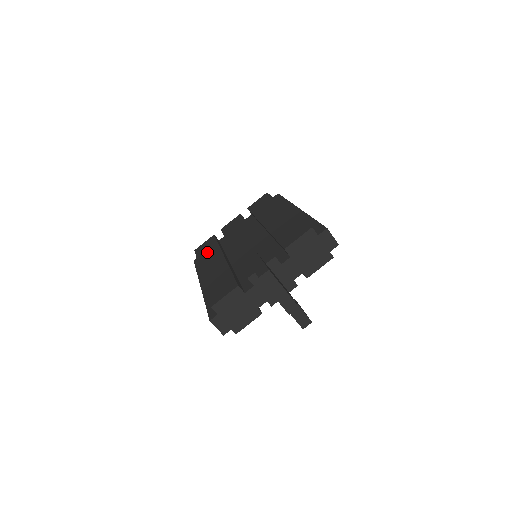
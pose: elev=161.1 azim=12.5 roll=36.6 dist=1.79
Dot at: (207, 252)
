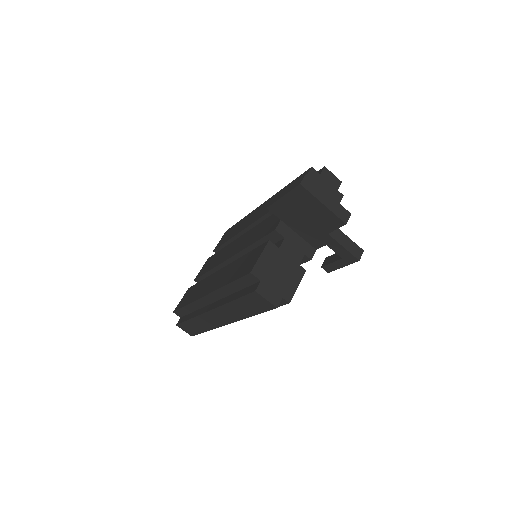
Dot at: (194, 292)
